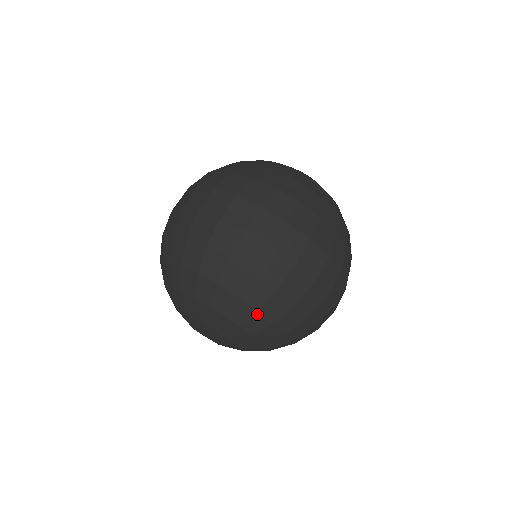
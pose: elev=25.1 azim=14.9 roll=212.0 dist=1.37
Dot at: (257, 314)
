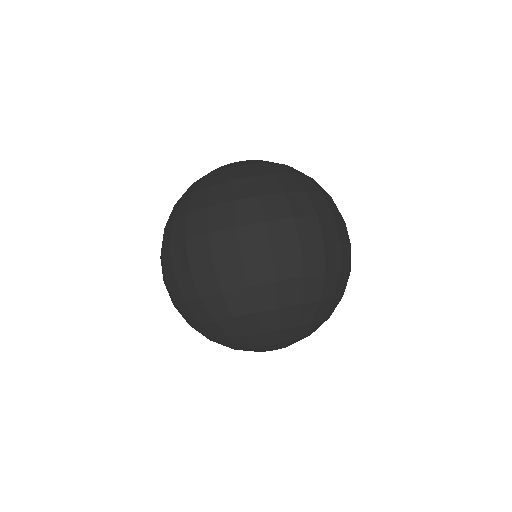
Dot at: (320, 304)
